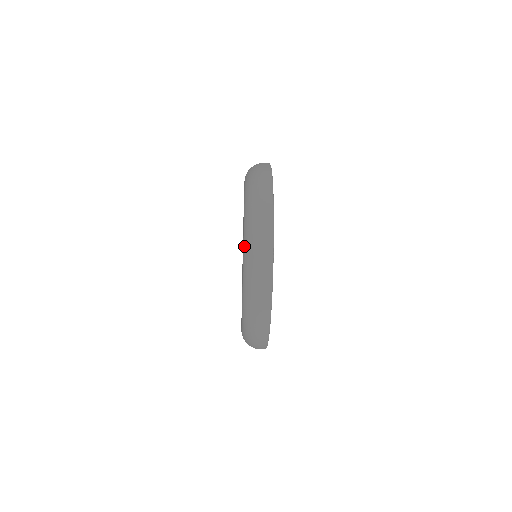
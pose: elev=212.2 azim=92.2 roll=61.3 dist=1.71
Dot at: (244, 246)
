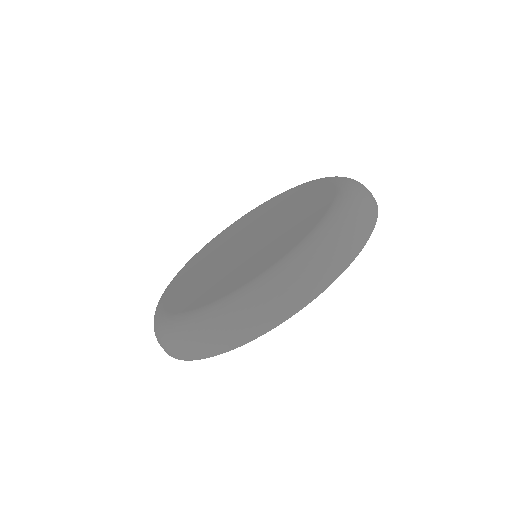
Dot at: (271, 272)
